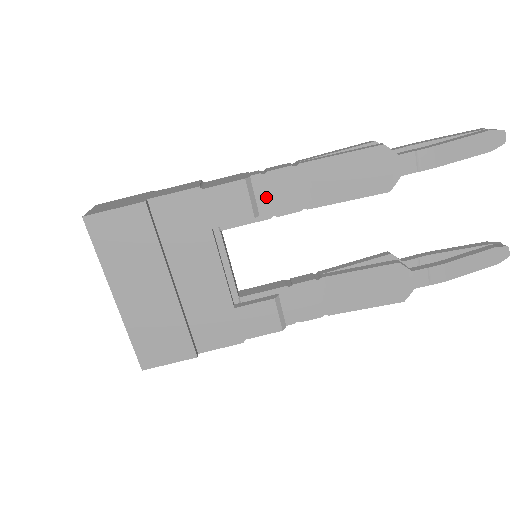
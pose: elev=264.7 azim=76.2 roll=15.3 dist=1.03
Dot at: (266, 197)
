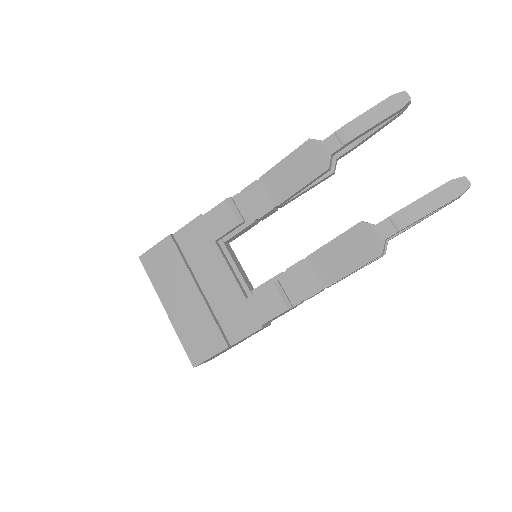
Dot at: (246, 208)
